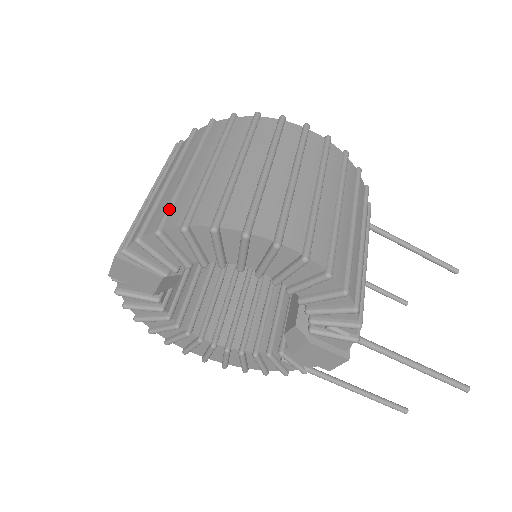
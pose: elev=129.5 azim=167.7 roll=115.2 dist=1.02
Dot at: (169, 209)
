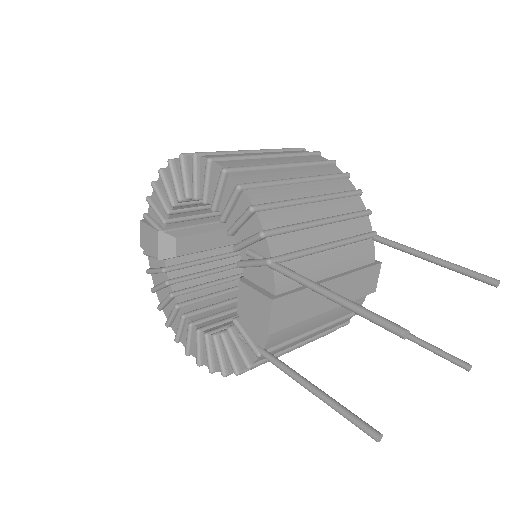
Dot at: occluded
